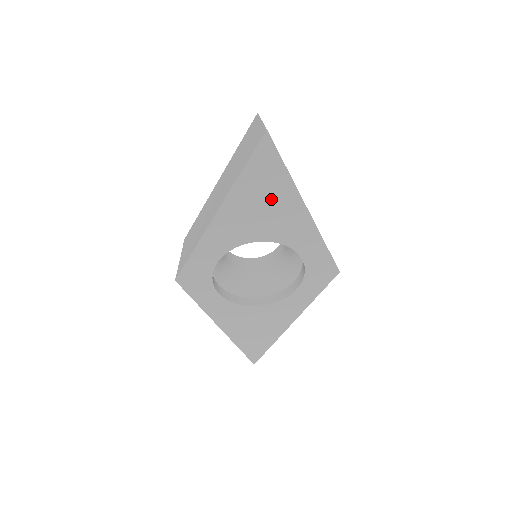
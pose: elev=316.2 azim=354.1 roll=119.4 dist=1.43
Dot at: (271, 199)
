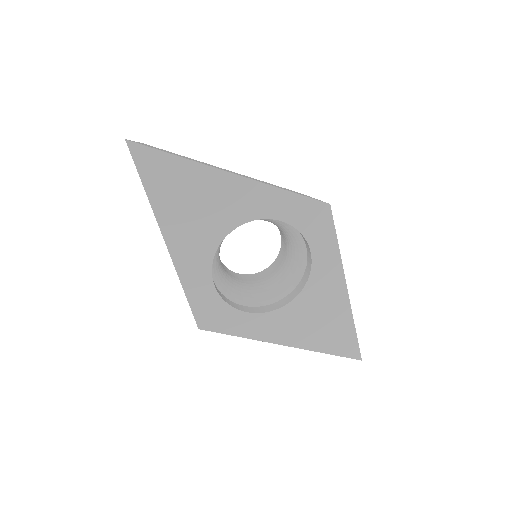
Dot at: (193, 191)
